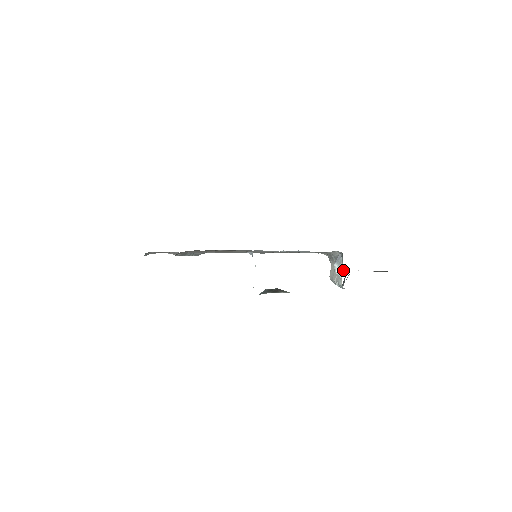
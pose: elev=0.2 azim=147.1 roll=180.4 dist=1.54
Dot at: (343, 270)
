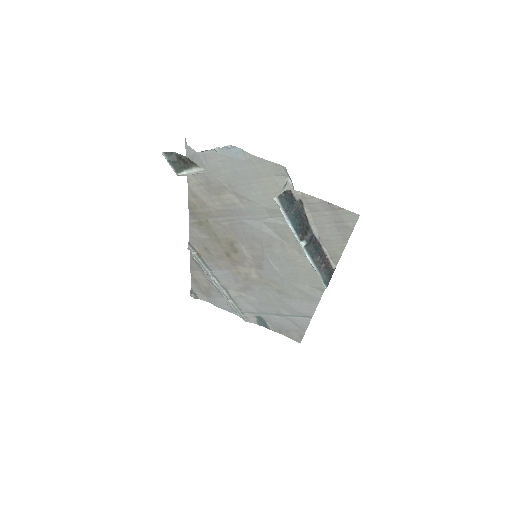
Dot at: (323, 247)
